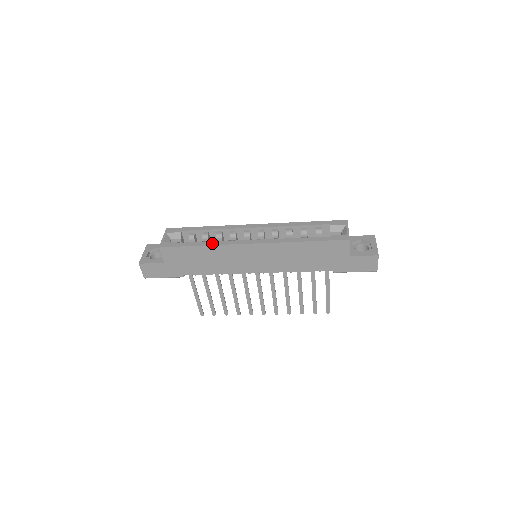
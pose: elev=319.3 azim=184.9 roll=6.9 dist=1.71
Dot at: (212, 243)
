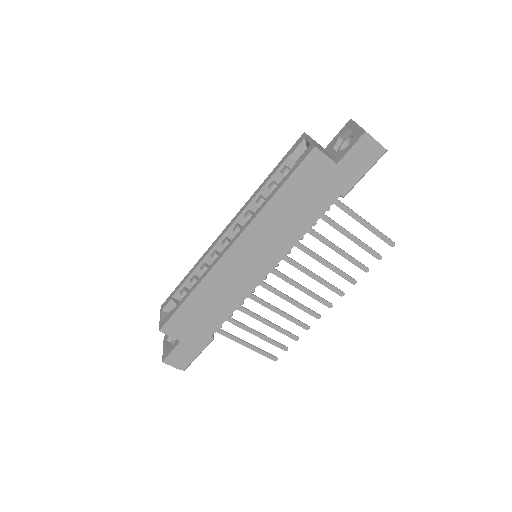
Dot at: (197, 282)
